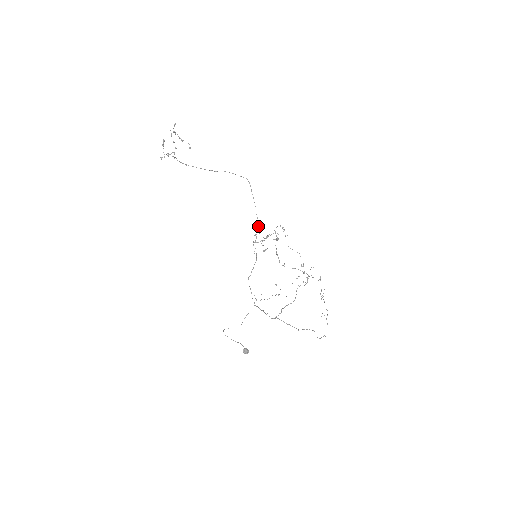
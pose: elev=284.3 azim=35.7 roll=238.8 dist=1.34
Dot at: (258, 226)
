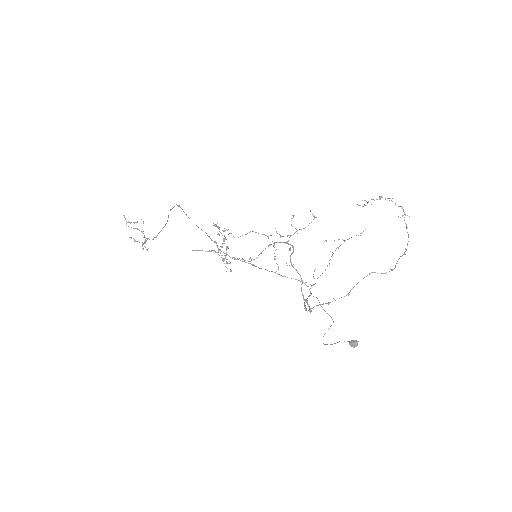
Dot at: occluded
